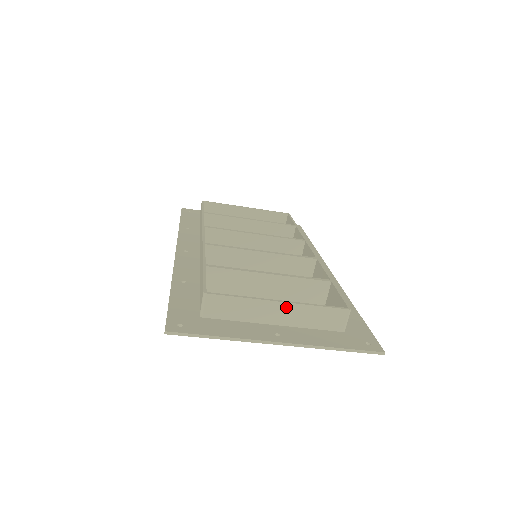
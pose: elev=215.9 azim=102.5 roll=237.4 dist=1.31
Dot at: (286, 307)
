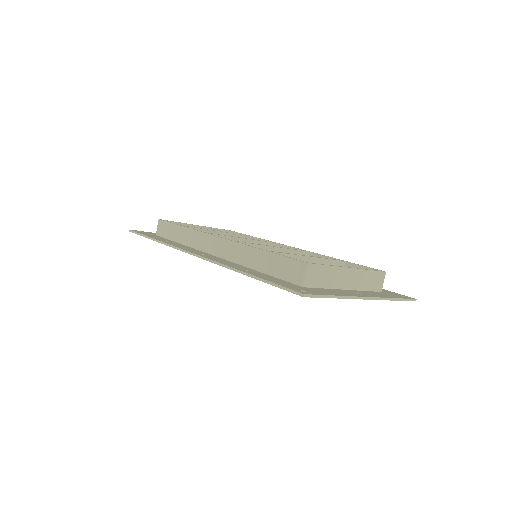
Dot at: (354, 273)
